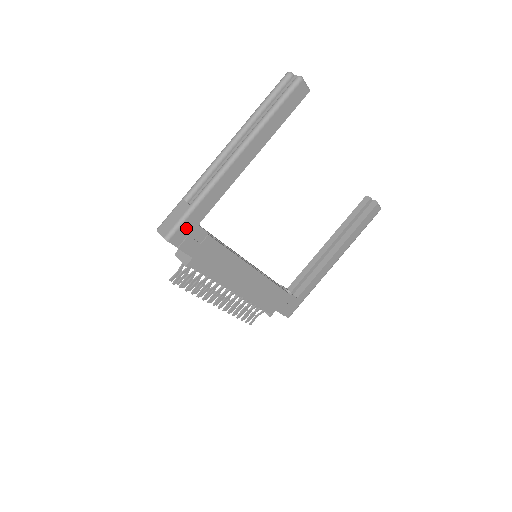
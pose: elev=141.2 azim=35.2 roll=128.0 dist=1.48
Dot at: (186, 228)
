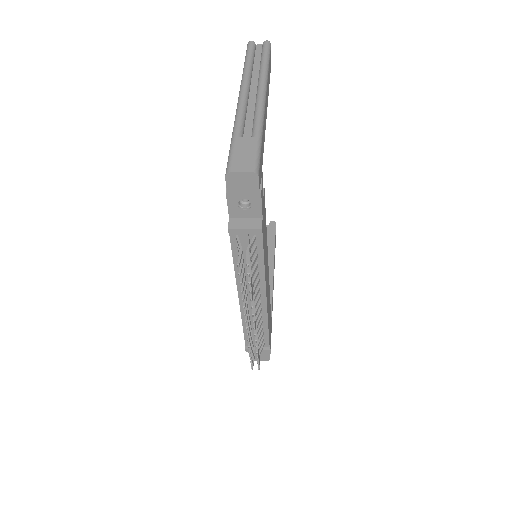
Dot at: (260, 166)
